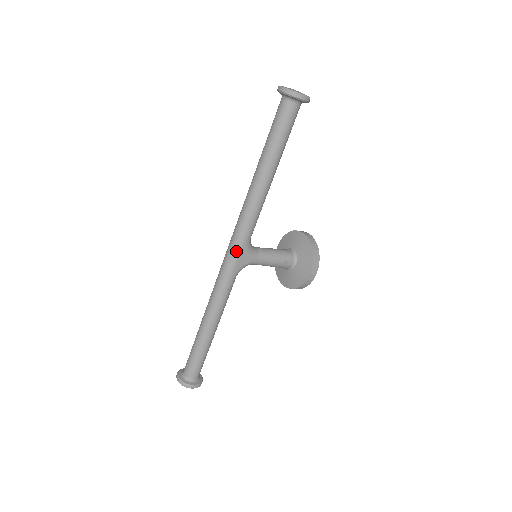
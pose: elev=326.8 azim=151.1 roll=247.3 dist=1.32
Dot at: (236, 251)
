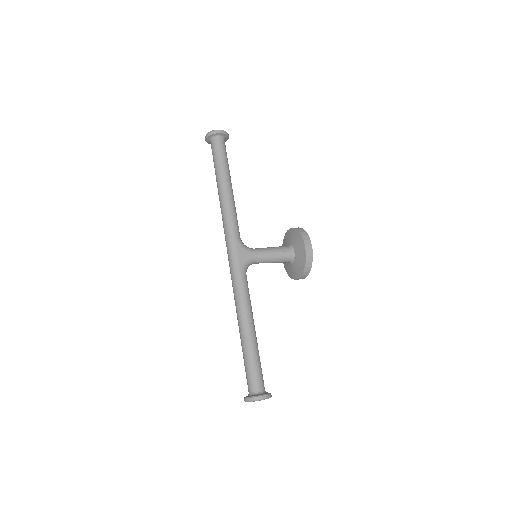
Dot at: (232, 250)
